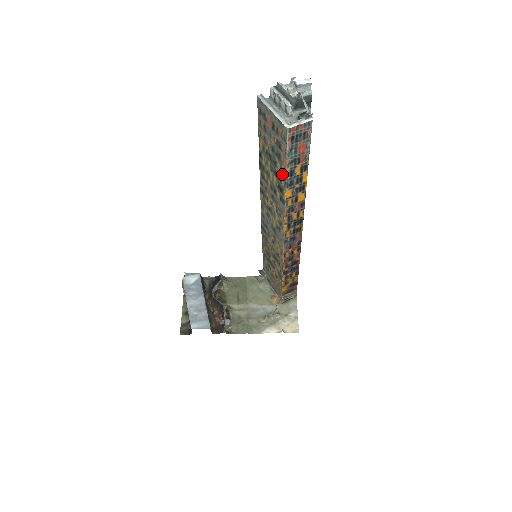
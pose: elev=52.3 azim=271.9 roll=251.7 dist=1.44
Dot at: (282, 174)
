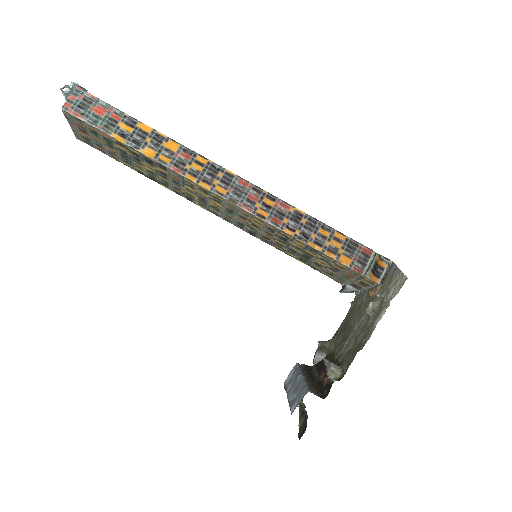
Dot at: (125, 147)
